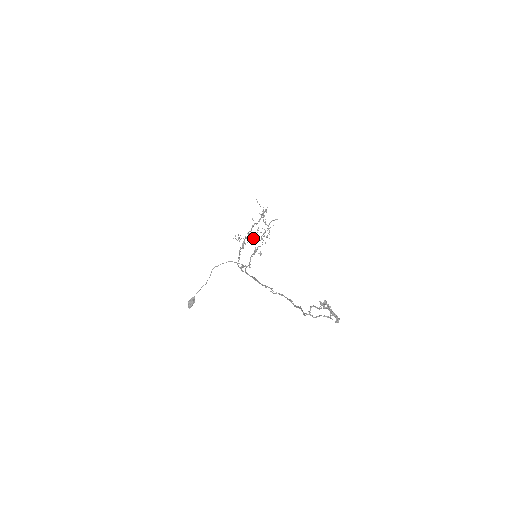
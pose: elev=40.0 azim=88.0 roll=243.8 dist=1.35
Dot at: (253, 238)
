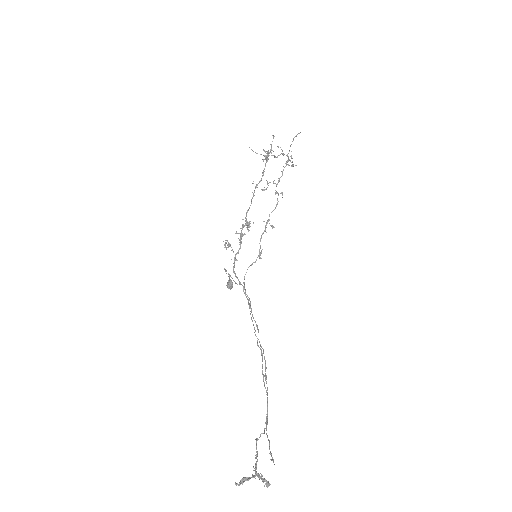
Dot at: occluded
